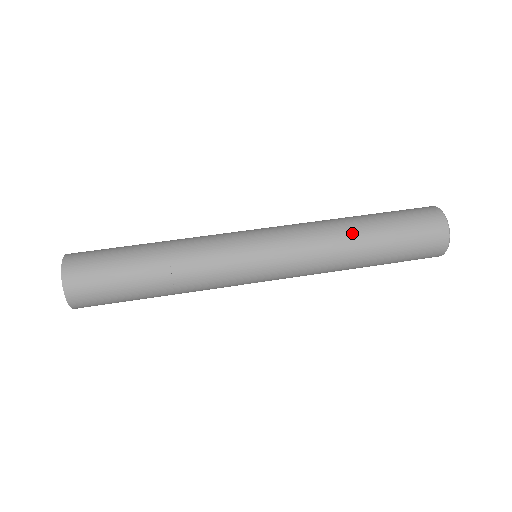
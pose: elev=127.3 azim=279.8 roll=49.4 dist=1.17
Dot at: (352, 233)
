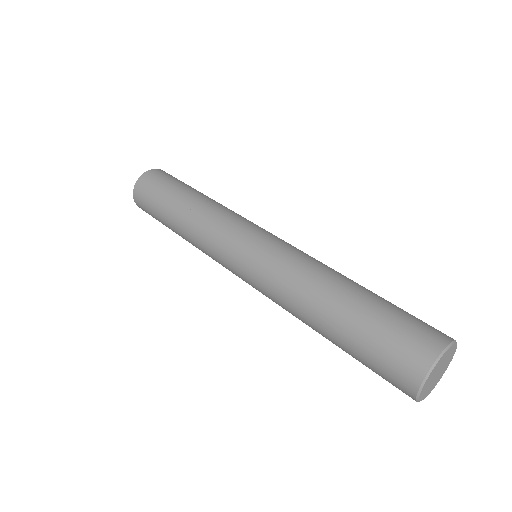
Dot at: (327, 288)
